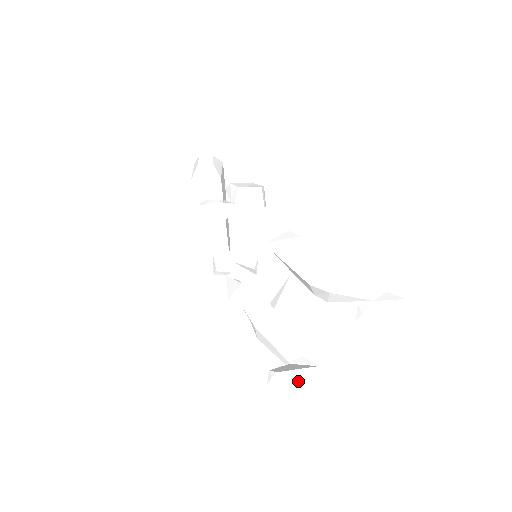
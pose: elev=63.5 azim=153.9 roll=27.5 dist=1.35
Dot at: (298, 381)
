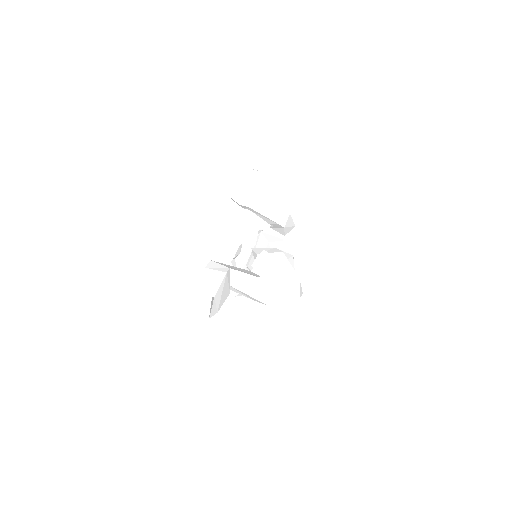
Dot at: (194, 302)
